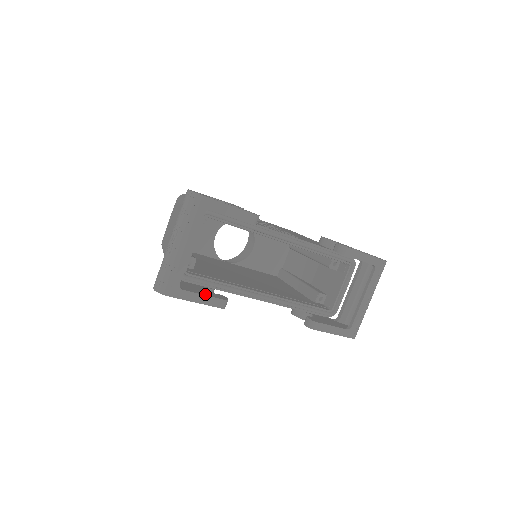
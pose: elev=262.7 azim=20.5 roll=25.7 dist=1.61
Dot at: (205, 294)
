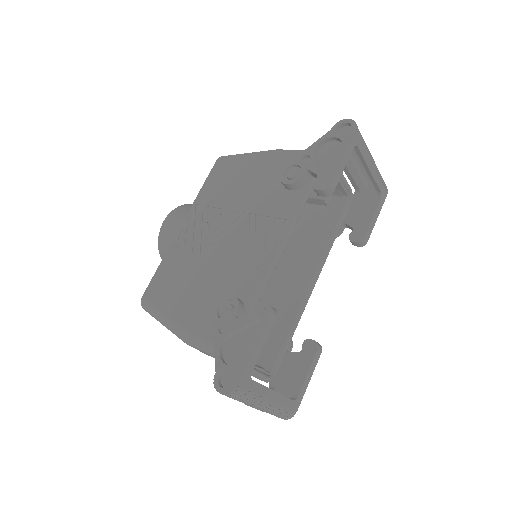
Dot at: (306, 369)
